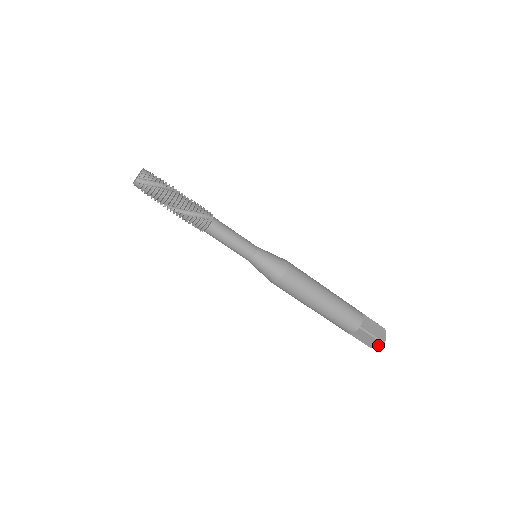
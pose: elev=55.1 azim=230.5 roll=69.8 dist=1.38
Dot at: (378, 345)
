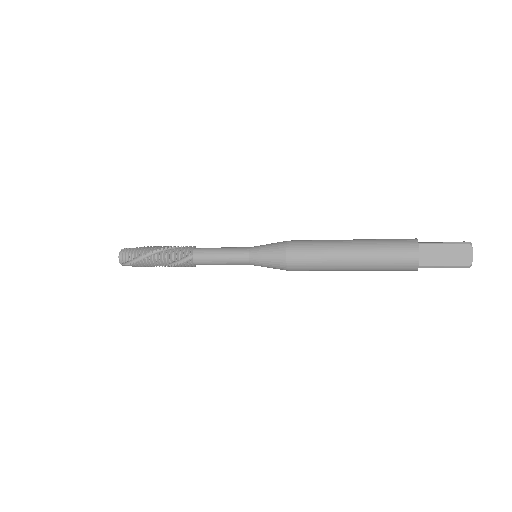
Dot at: occluded
